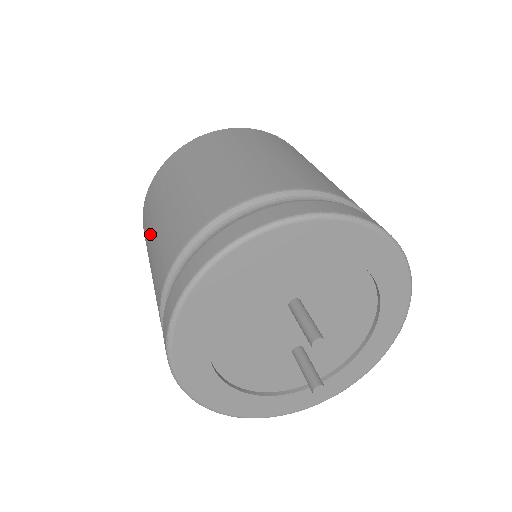
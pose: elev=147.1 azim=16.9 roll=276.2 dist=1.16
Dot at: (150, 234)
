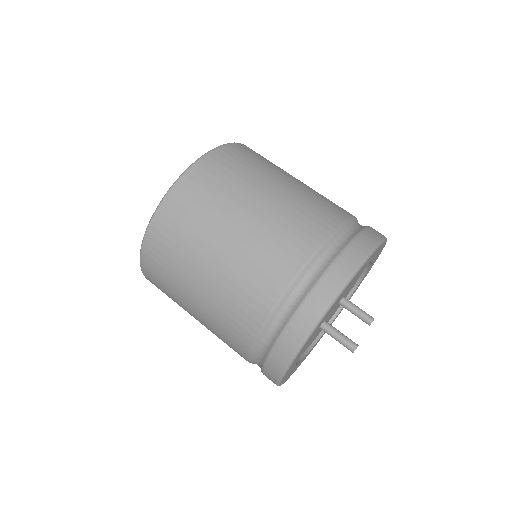
Dot at: occluded
